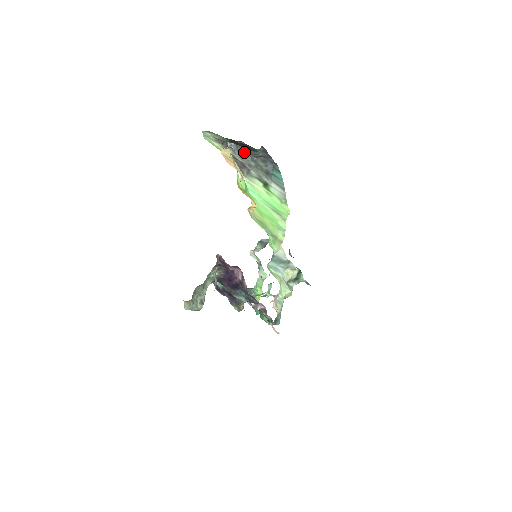
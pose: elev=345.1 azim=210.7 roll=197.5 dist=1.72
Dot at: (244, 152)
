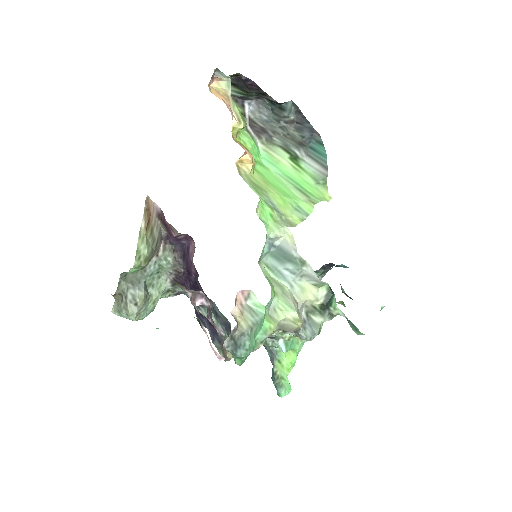
Dot at: (269, 116)
